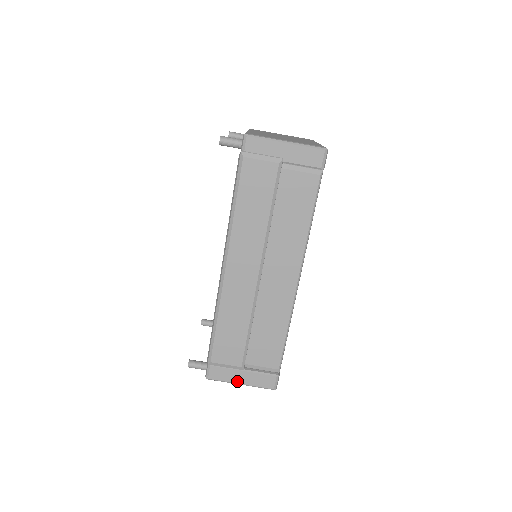
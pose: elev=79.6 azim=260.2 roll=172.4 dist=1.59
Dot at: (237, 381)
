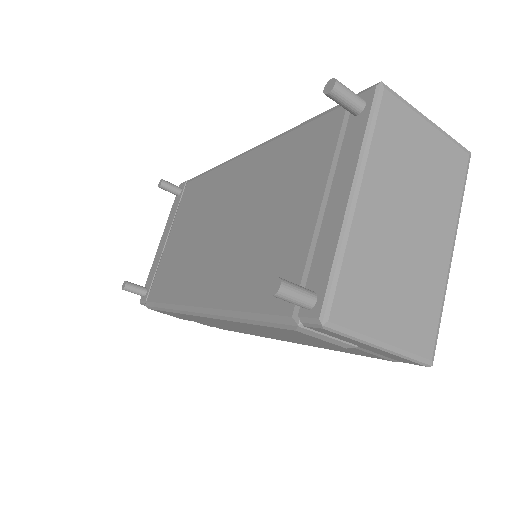
Dot at: occluded
